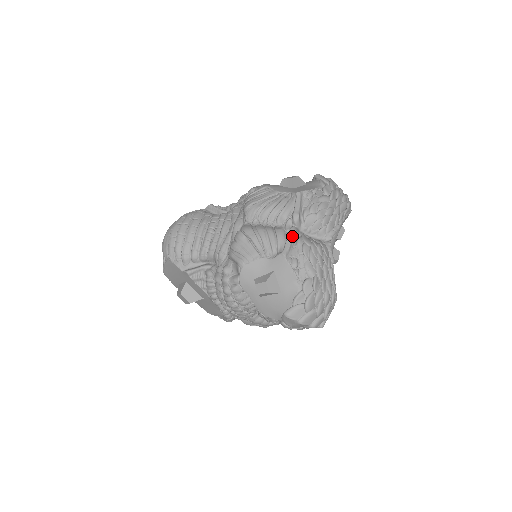
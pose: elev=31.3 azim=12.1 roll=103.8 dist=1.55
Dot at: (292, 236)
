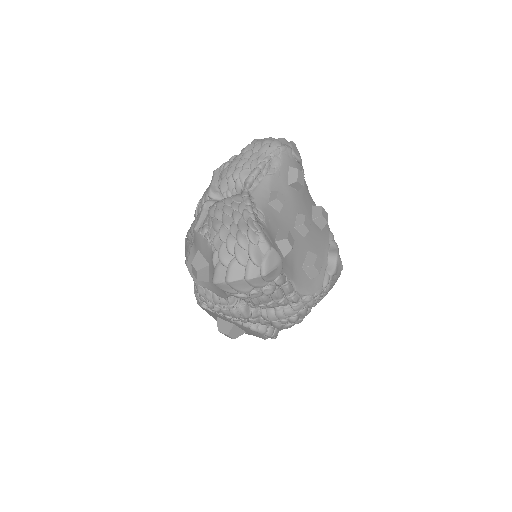
Dot at: (202, 209)
